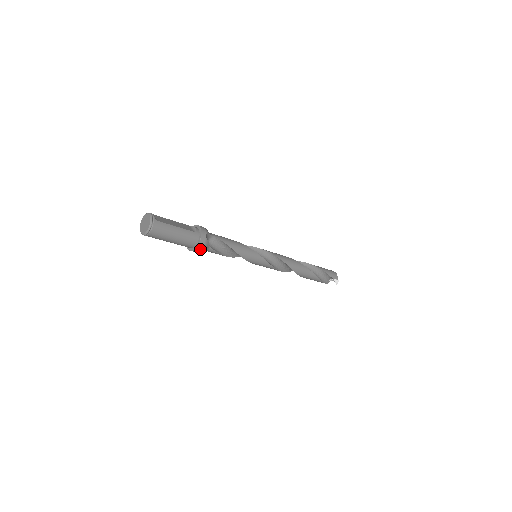
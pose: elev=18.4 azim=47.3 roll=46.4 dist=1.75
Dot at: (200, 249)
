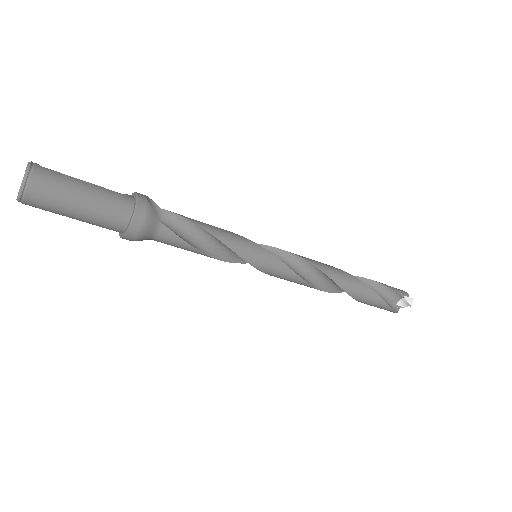
Dot at: (141, 223)
